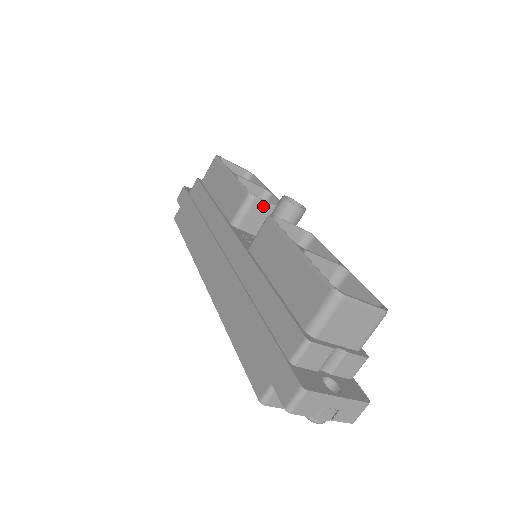
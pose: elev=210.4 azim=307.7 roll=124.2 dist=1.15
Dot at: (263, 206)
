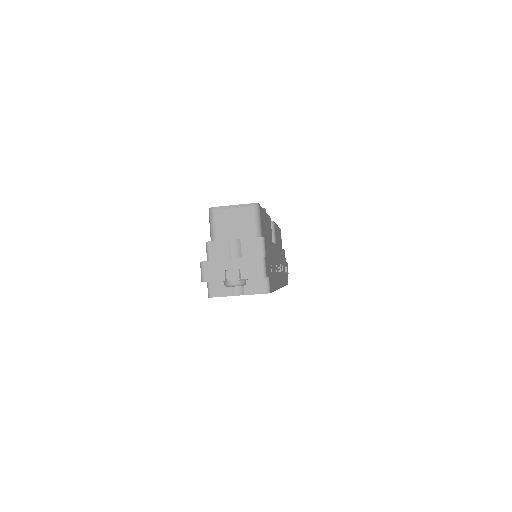
Dot at: occluded
